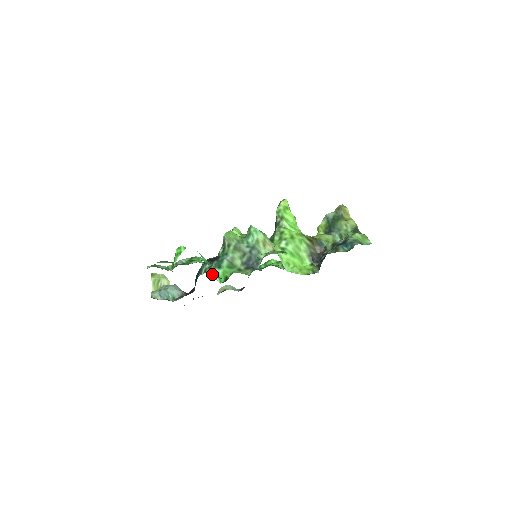
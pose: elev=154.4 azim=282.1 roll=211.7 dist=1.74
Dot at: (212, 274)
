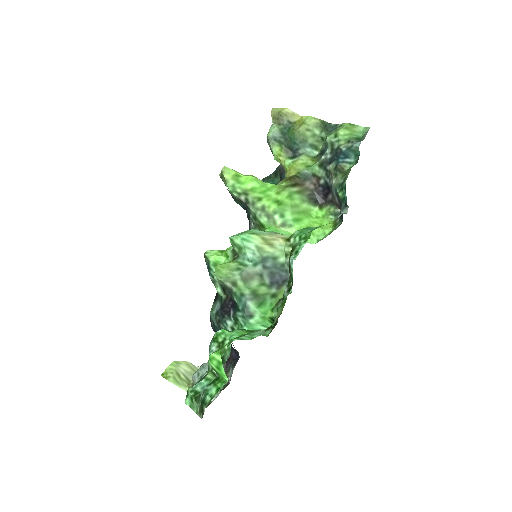
Dot at: occluded
